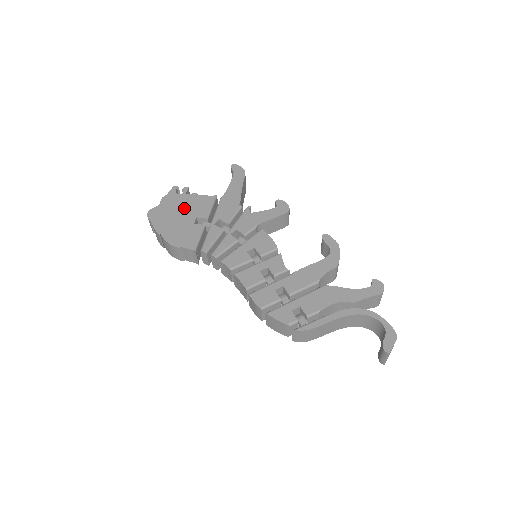
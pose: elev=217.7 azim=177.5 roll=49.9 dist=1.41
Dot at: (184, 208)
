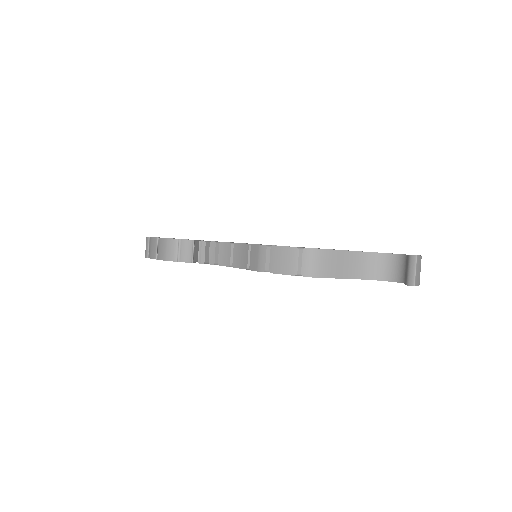
Dot at: occluded
